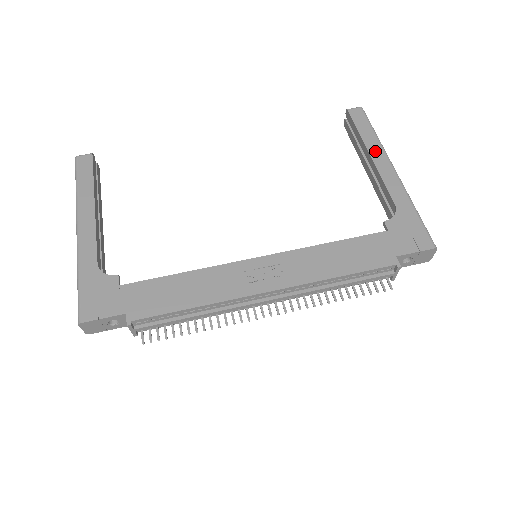
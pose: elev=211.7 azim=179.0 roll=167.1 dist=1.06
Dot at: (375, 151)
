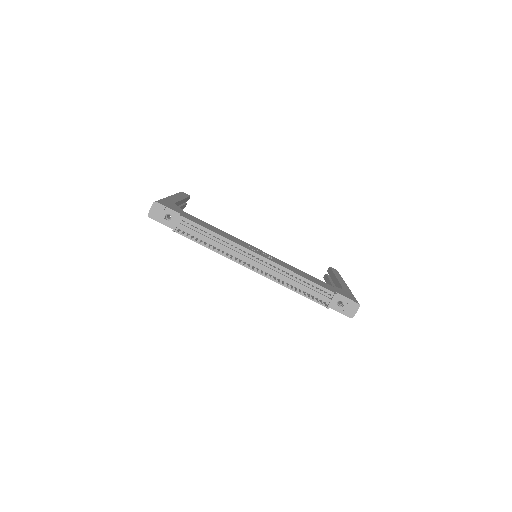
Dot at: (339, 278)
